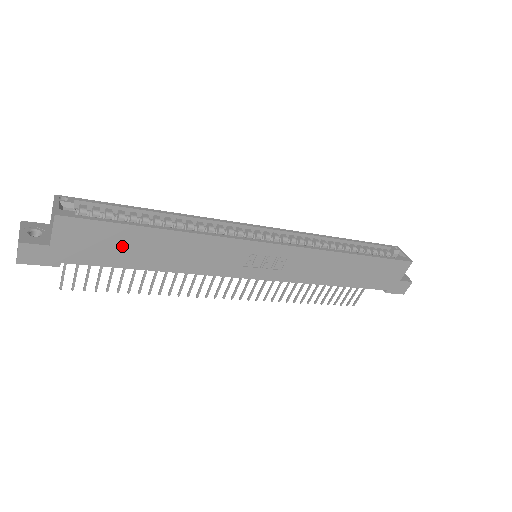
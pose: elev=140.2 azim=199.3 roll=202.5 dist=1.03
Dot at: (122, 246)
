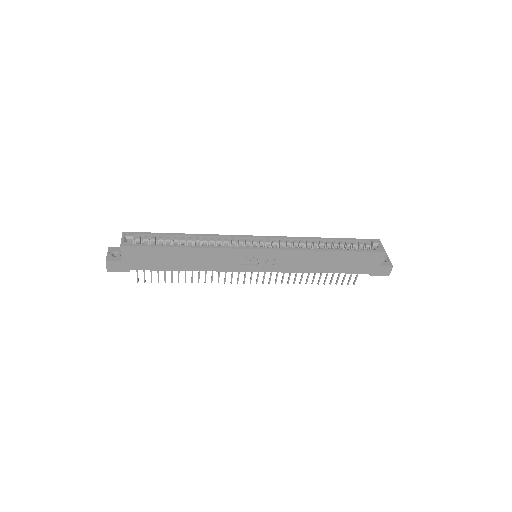
Dot at: (162, 259)
